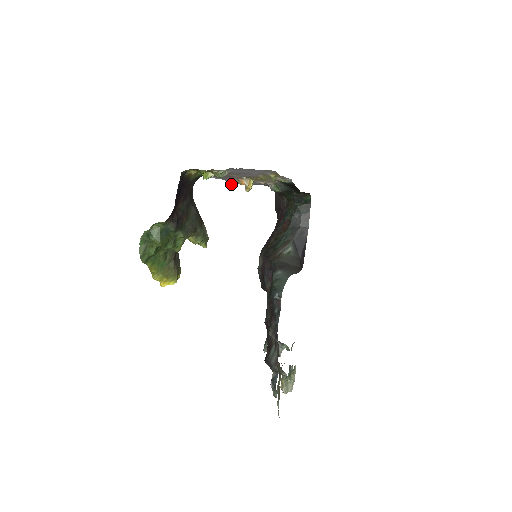
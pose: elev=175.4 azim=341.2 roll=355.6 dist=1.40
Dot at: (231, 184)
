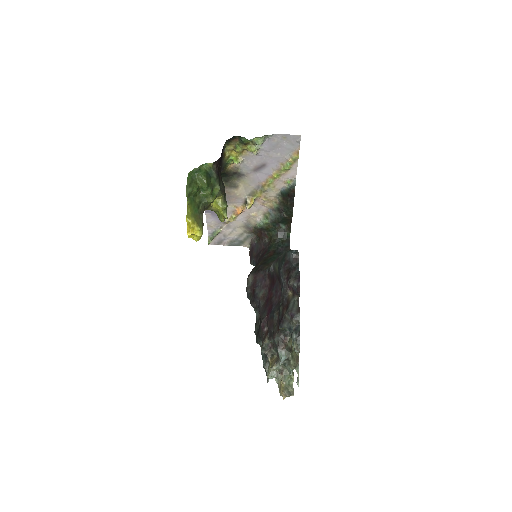
Dot at: (212, 240)
